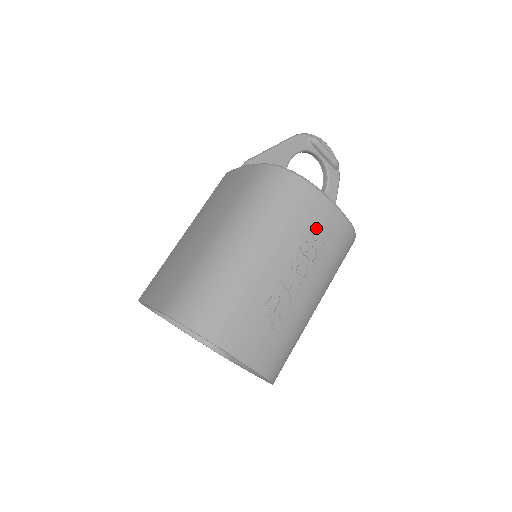
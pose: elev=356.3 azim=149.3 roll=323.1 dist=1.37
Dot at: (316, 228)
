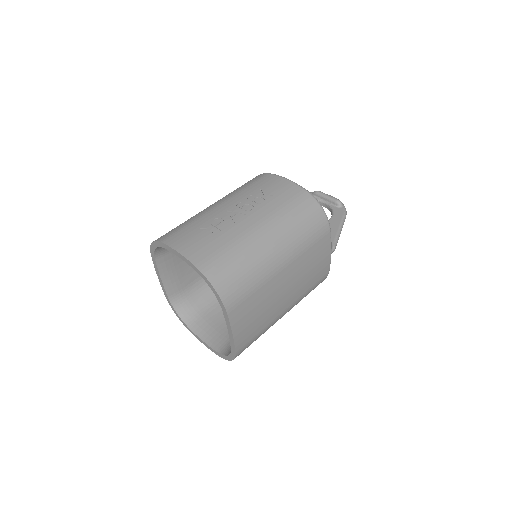
Dot at: (266, 189)
